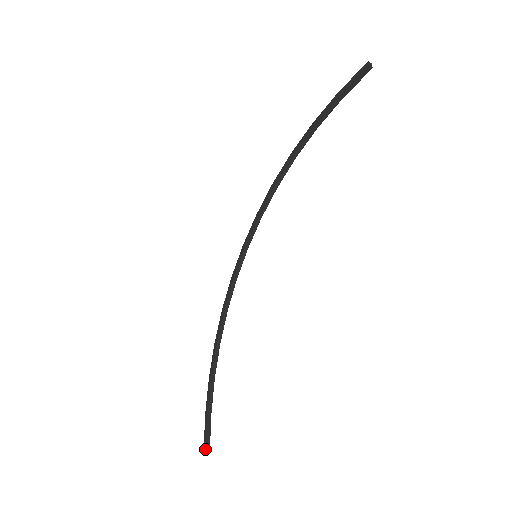
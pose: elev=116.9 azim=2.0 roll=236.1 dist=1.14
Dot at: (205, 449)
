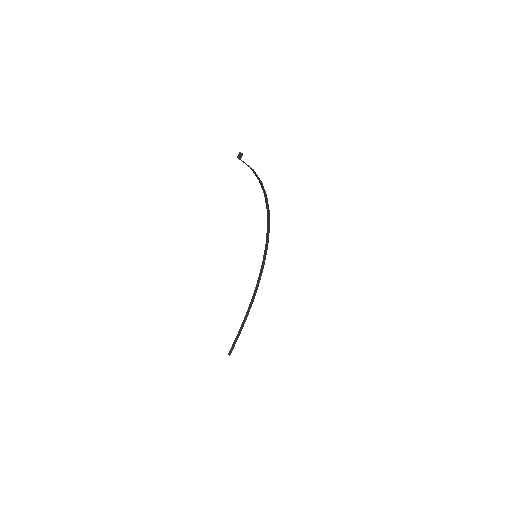
Dot at: (228, 353)
